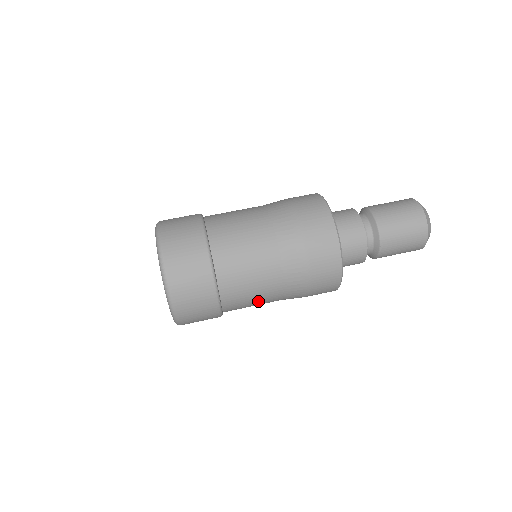
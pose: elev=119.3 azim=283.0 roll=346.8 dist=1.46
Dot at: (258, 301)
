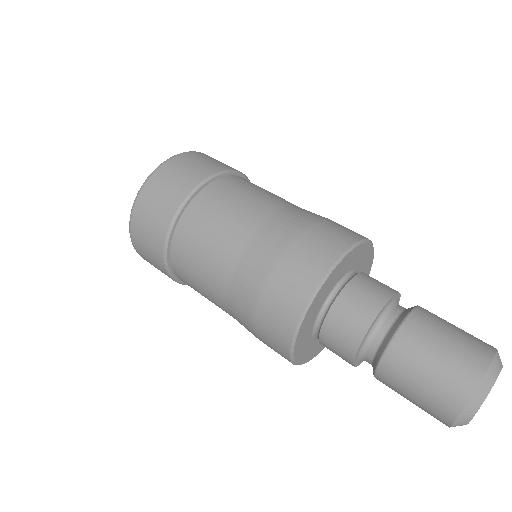
Dot at: (217, 236)
